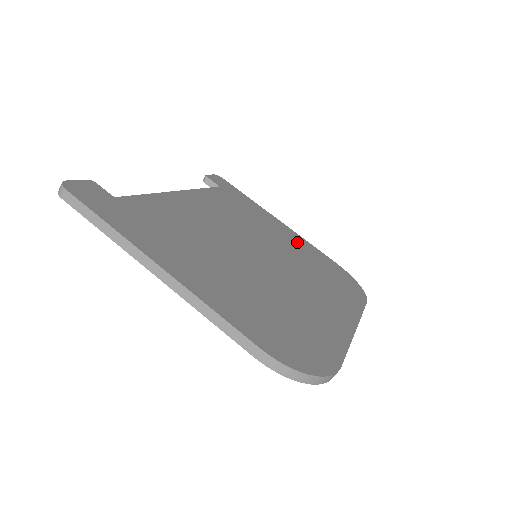
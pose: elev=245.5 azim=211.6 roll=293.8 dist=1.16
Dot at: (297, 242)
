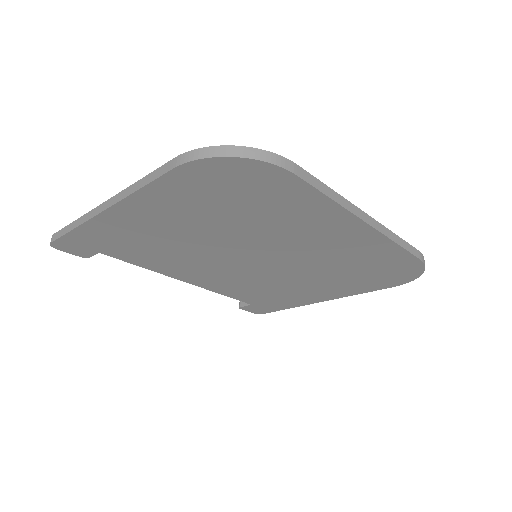
Dot at: occluded
